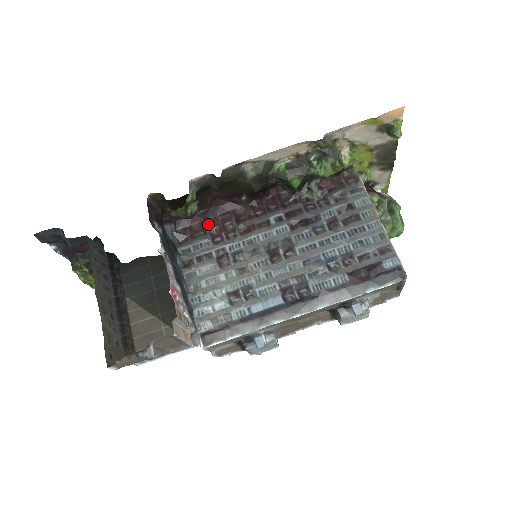
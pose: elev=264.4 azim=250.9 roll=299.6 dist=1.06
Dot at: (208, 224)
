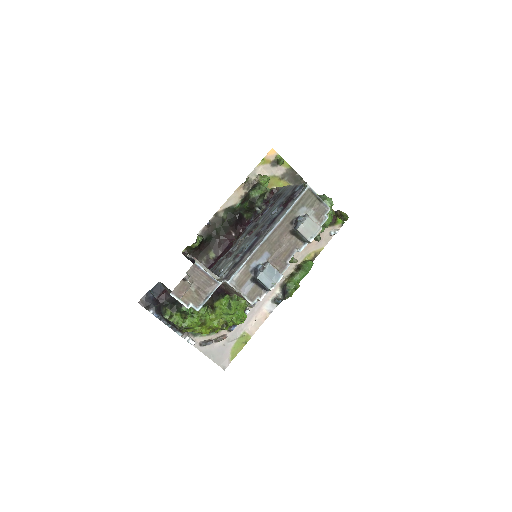
Dot at: (222, 256)
